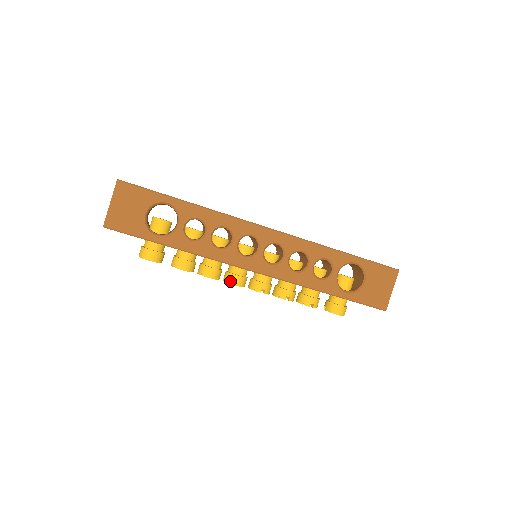
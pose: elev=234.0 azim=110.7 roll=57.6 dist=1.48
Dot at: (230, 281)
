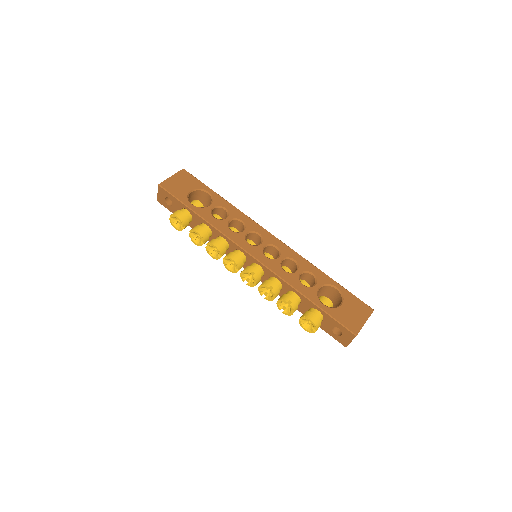
Dot at: (229, 256)
